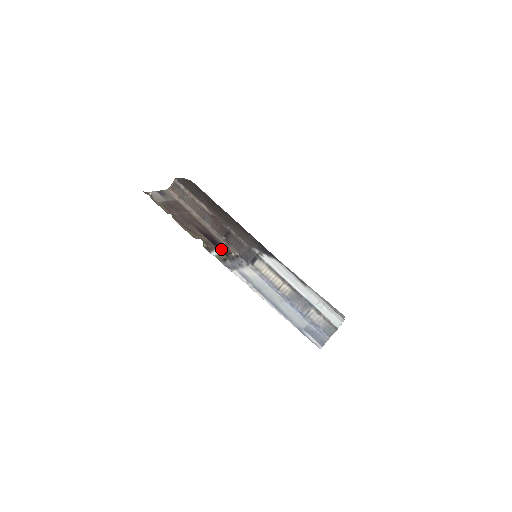
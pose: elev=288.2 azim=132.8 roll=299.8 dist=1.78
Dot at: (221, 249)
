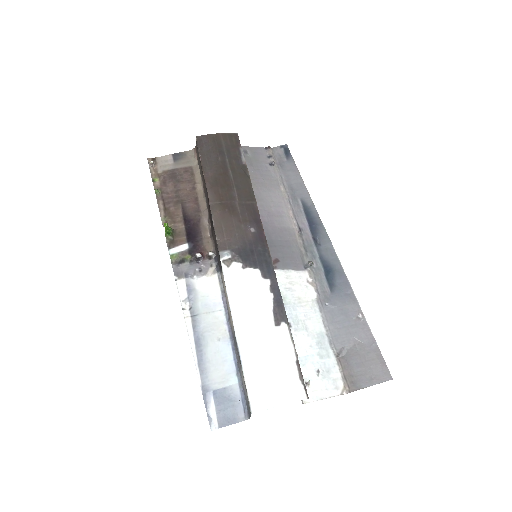
Dot at: (193, 244)
